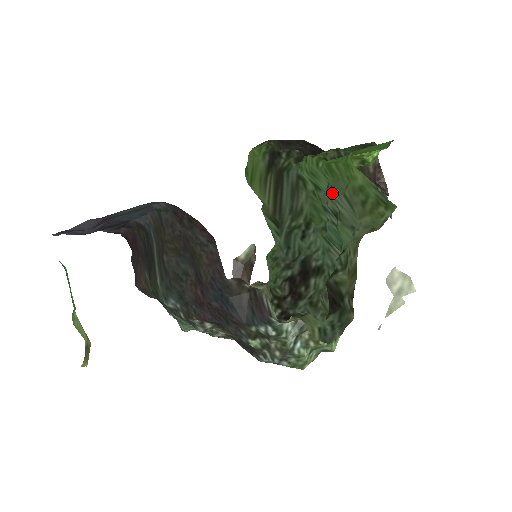
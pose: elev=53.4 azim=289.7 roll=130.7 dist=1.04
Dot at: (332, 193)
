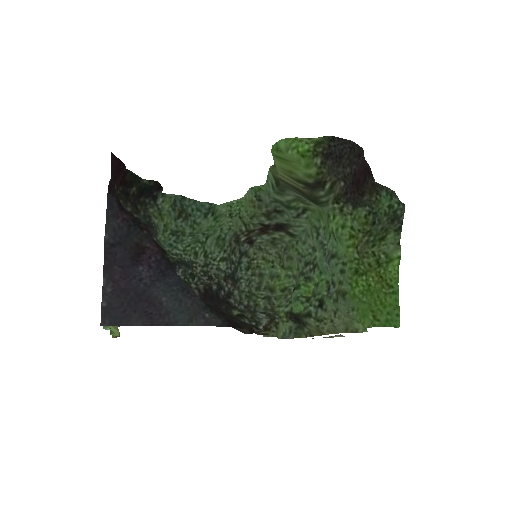
Dot at: (342, 299)
